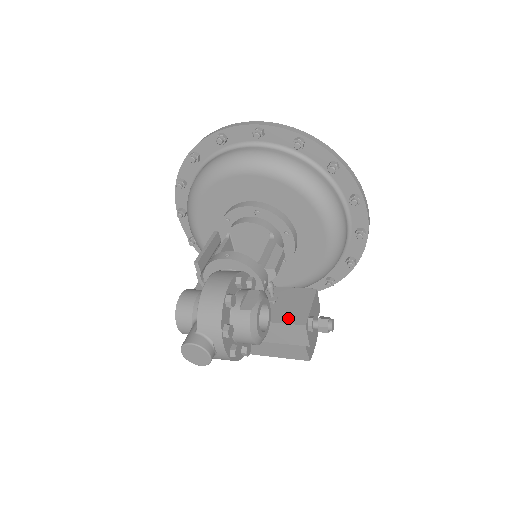
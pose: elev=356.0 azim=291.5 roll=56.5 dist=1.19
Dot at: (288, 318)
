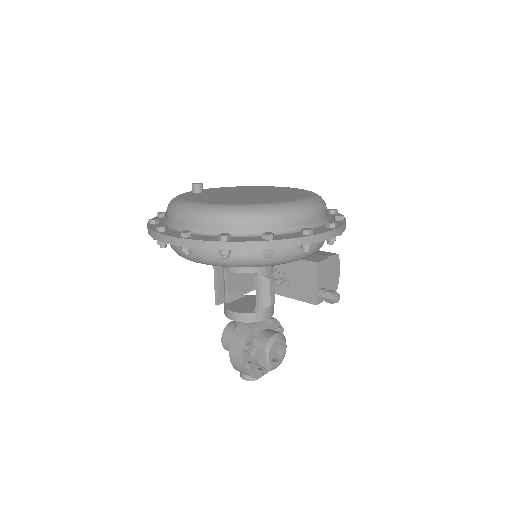
Dot at: (303, 296)
